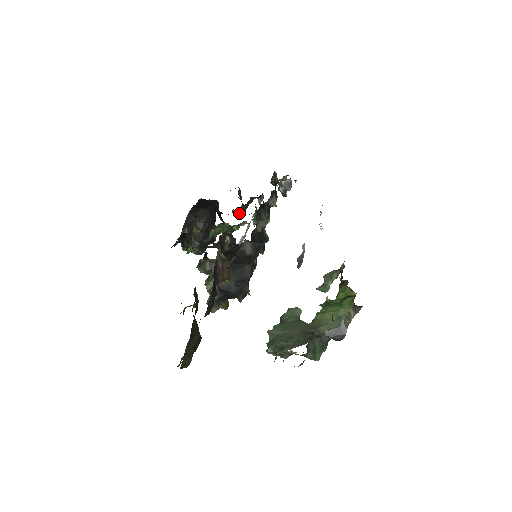
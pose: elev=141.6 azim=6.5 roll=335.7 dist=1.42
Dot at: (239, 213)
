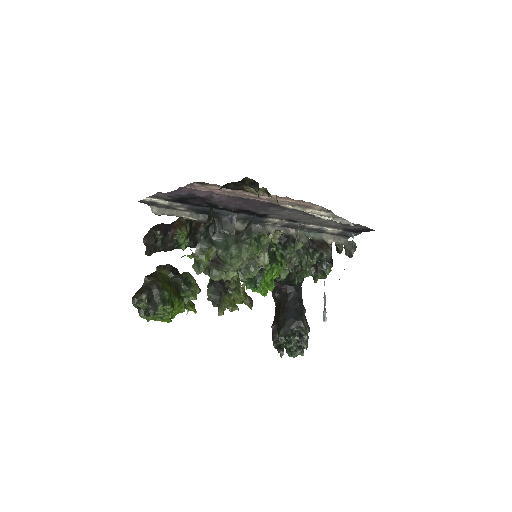
Dot at: (293, 272)
